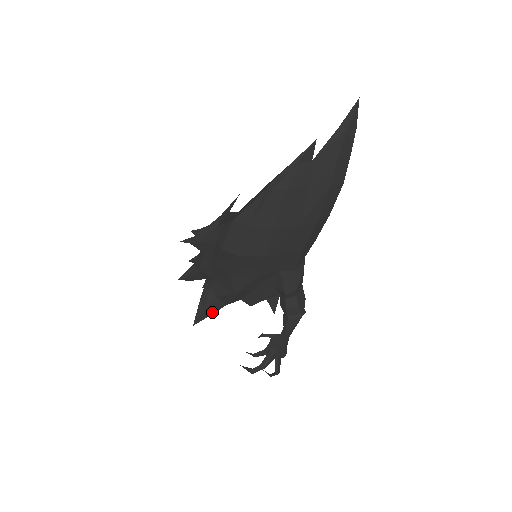
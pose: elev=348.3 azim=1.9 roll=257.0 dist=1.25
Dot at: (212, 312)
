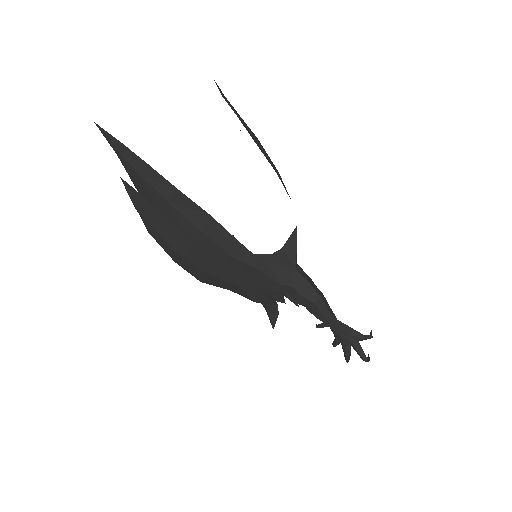
Dot at: (277, 314)
